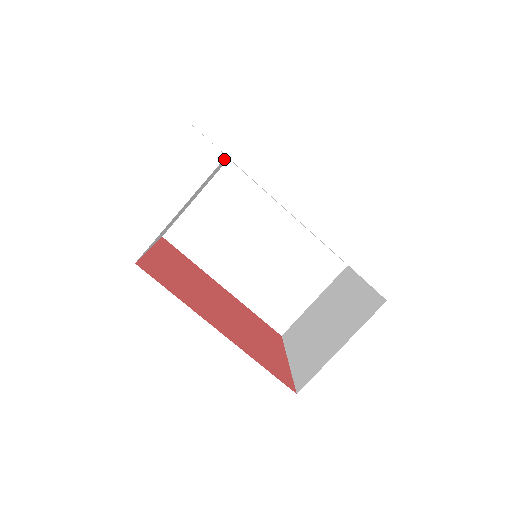
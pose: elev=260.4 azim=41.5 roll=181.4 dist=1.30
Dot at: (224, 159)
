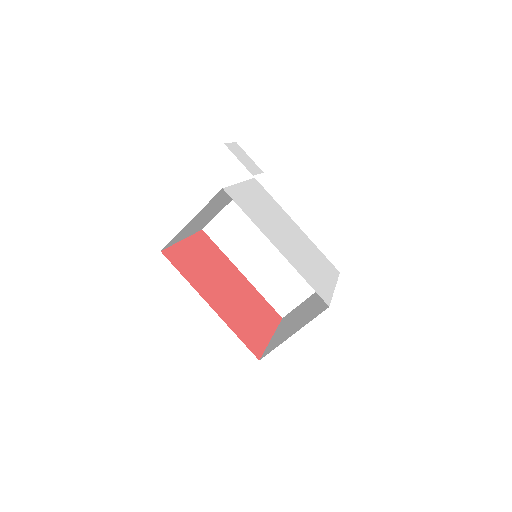
Dot at: occluded
